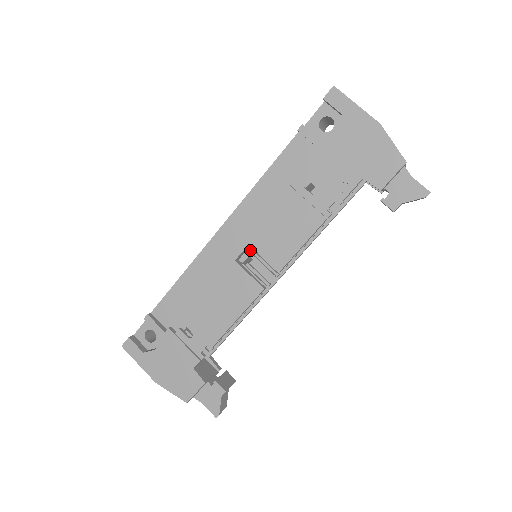
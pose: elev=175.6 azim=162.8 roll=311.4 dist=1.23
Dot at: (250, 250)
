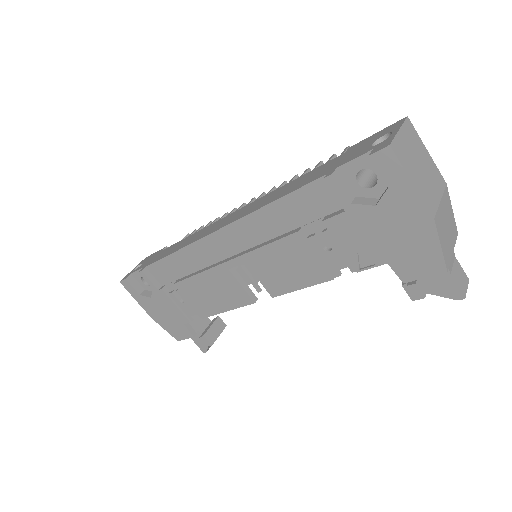
Dot at: occluded
